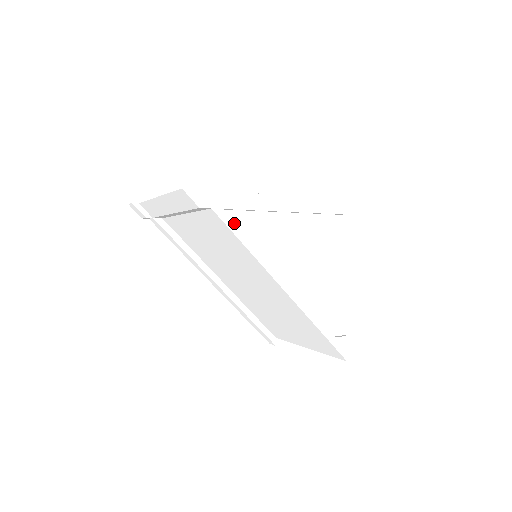
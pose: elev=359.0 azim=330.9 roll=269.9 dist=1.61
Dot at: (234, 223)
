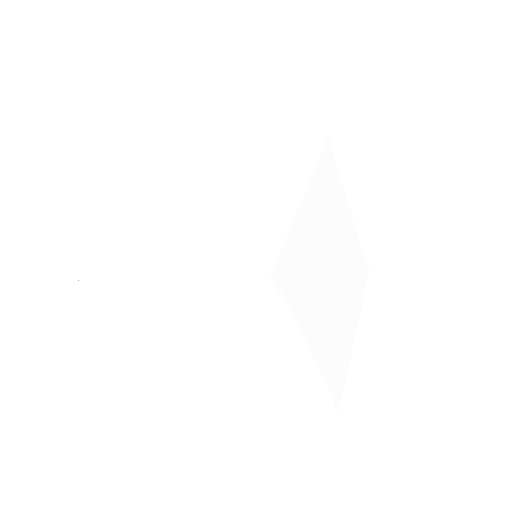
Dot at: (128, 305)
